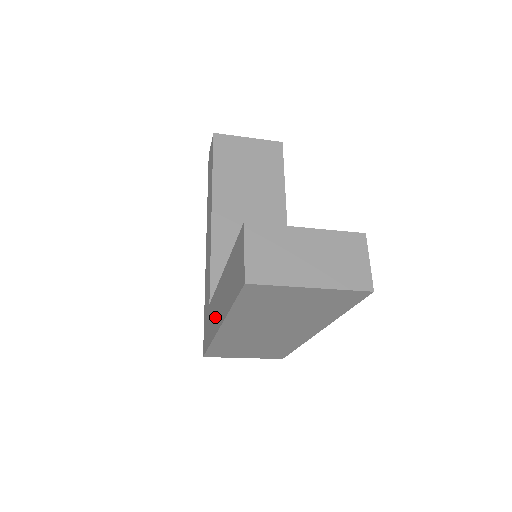
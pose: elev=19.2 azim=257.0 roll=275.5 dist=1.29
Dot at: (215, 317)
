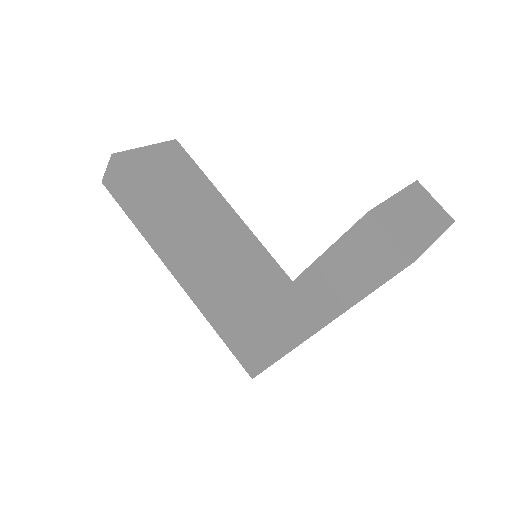
Dot at: (290, 327)
